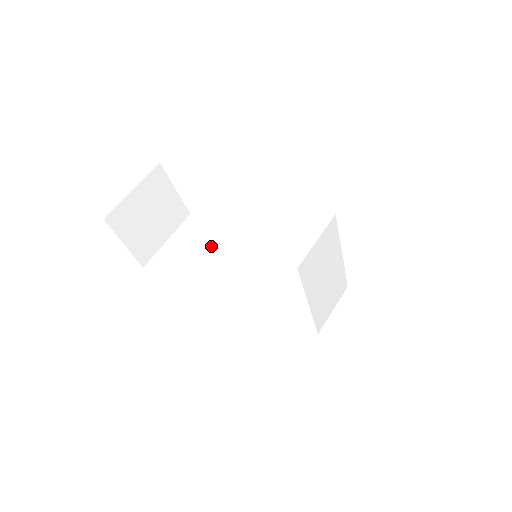
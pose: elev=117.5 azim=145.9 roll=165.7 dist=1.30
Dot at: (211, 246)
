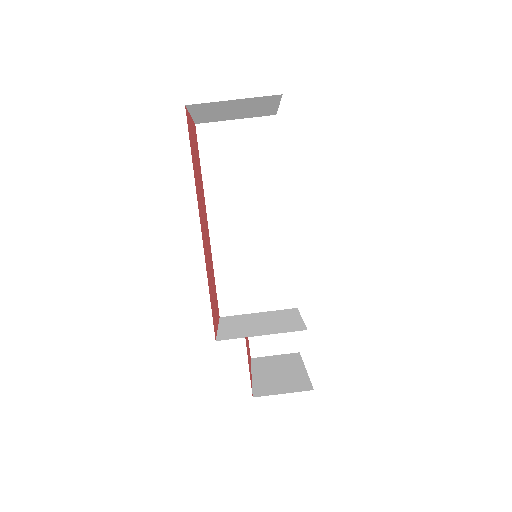
Dot at: (255, 175)
